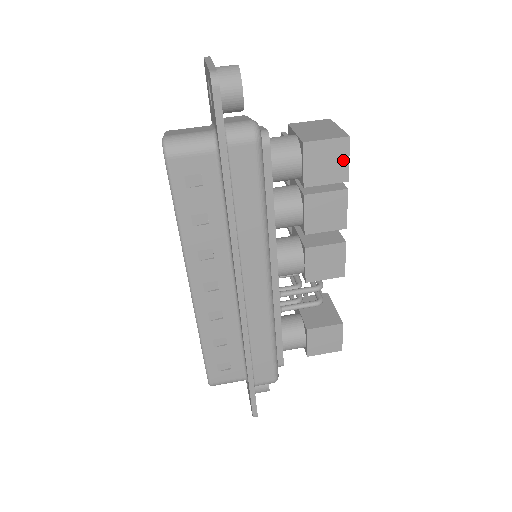
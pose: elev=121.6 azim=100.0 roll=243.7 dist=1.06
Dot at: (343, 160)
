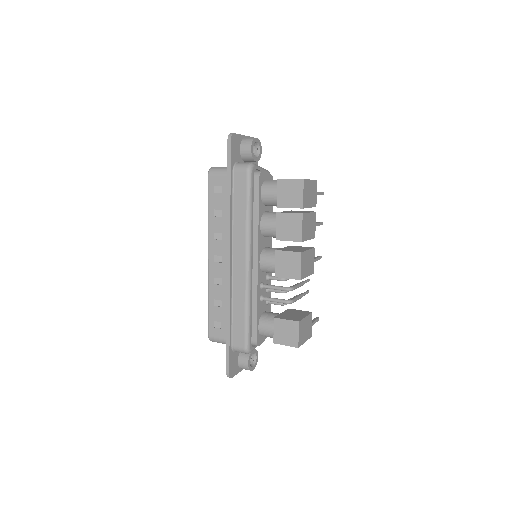
Dot at: (300, 194)
